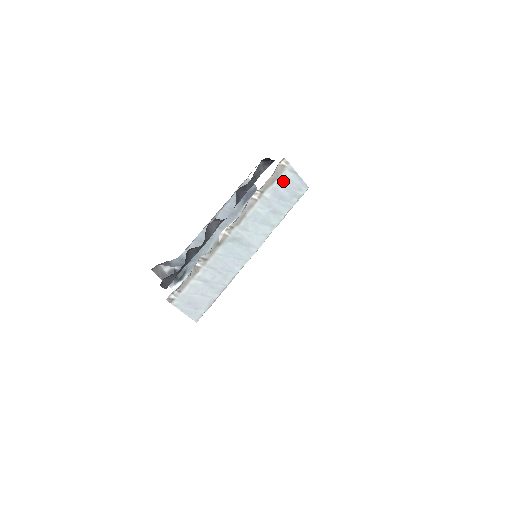
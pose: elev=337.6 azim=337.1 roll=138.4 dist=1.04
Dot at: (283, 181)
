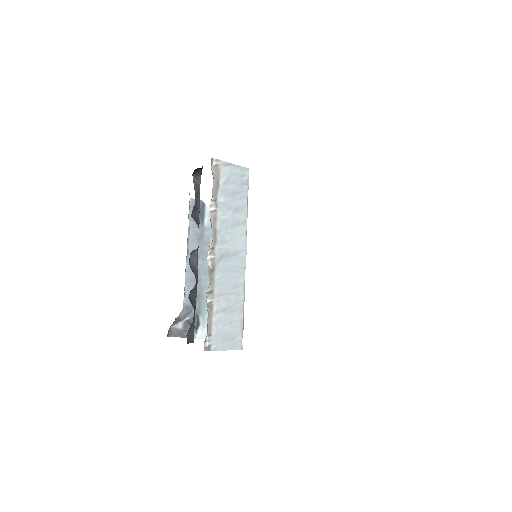
Dot at: (225, 178)
